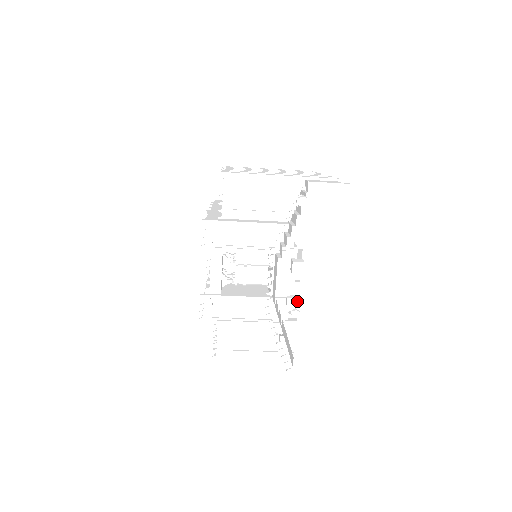
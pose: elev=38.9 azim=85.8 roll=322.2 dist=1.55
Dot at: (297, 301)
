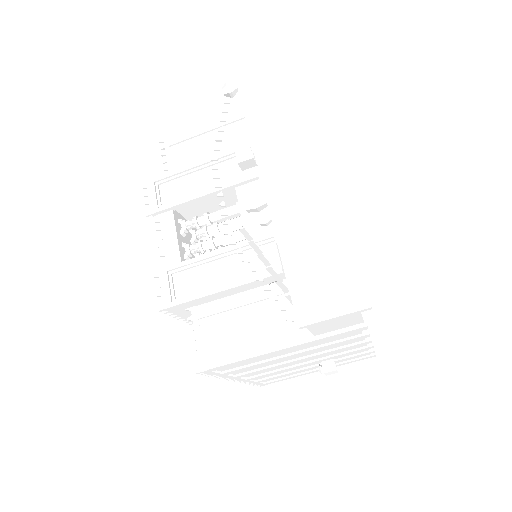
Dot at: (256, 195)
